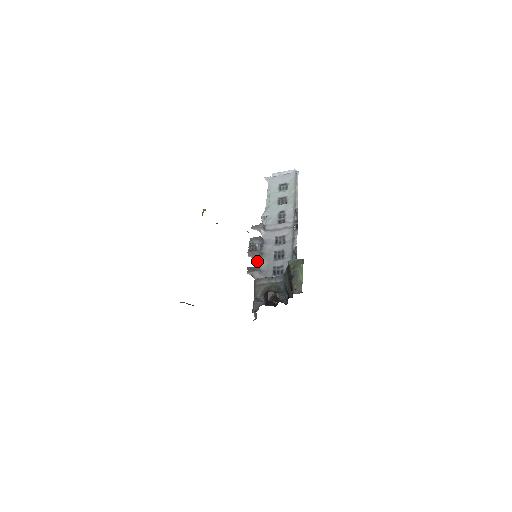
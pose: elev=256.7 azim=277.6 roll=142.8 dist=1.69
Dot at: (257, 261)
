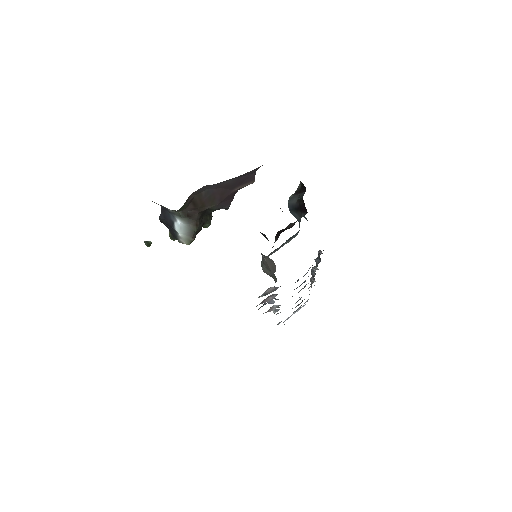
Dot at: (271, 299)
